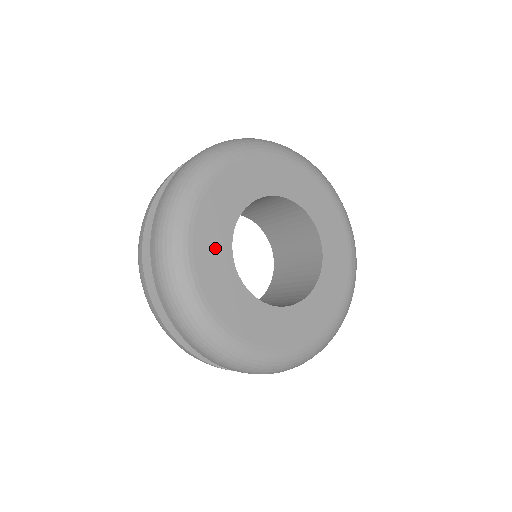
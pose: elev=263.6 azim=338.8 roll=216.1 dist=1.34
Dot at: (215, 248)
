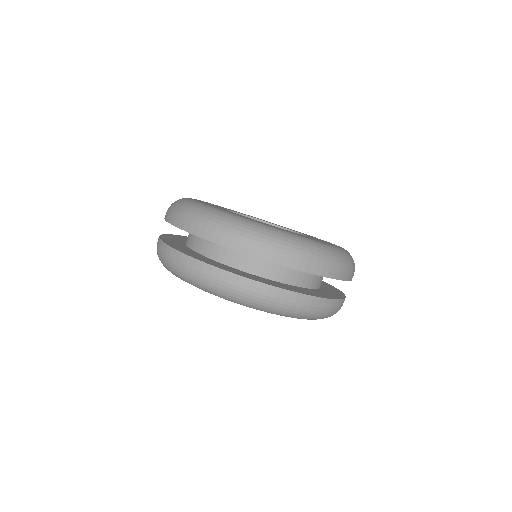
Dot at: occluded
